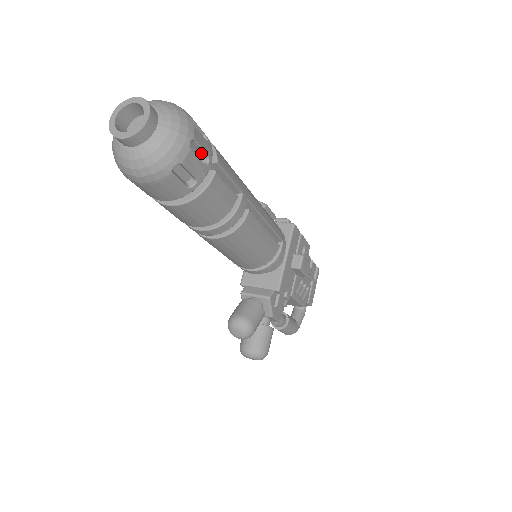
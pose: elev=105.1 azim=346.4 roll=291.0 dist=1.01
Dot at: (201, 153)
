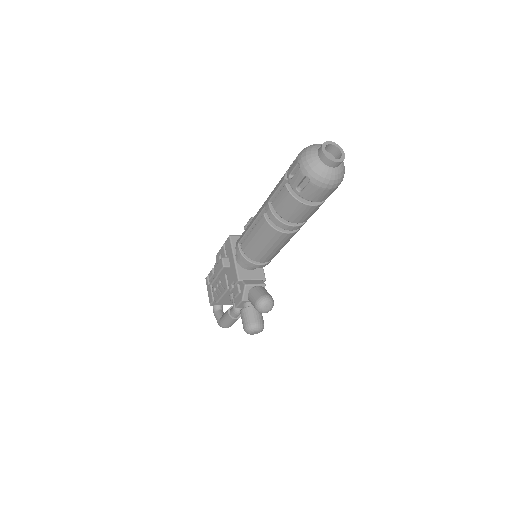
Dot at: occluded
